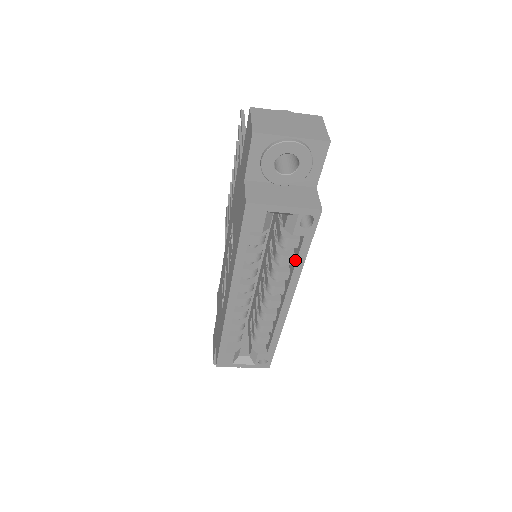
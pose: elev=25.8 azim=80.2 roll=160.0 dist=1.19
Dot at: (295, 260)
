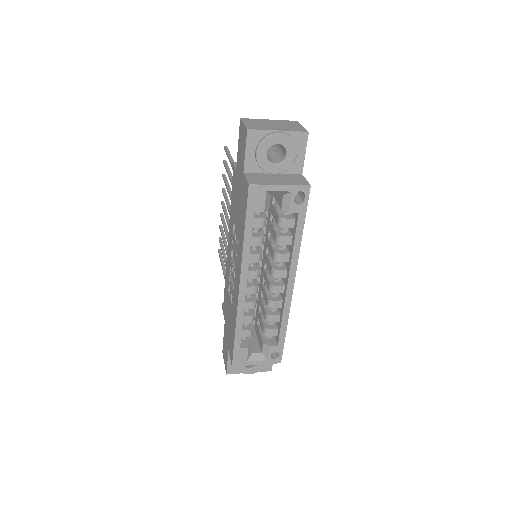
Dot at: (293, 239)
